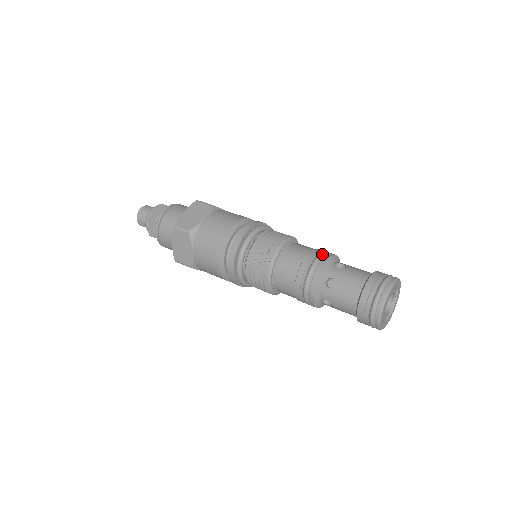
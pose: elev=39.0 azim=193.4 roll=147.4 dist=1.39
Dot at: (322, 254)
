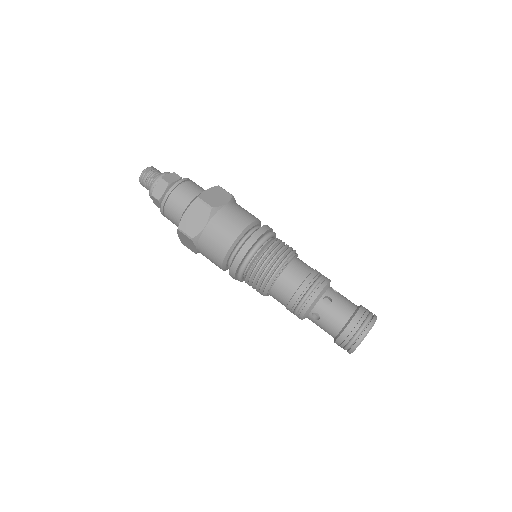
Dot at: (312, 289)
